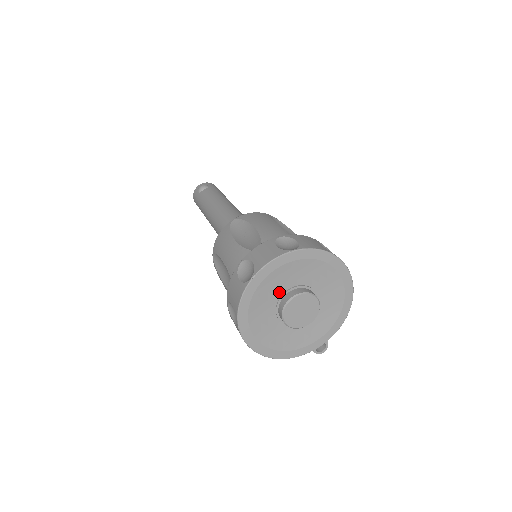
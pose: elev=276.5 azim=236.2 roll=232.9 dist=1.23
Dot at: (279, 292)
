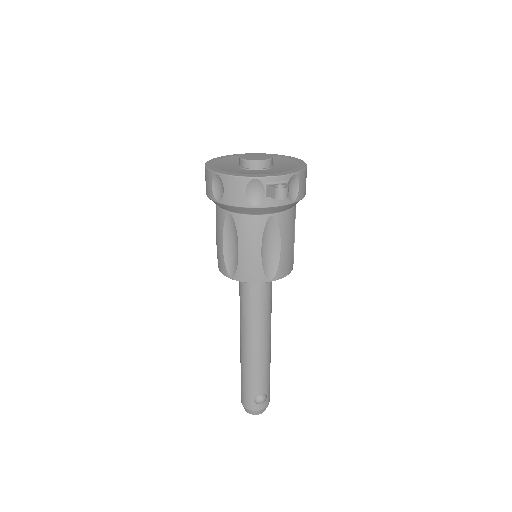
Dot at: occluded
